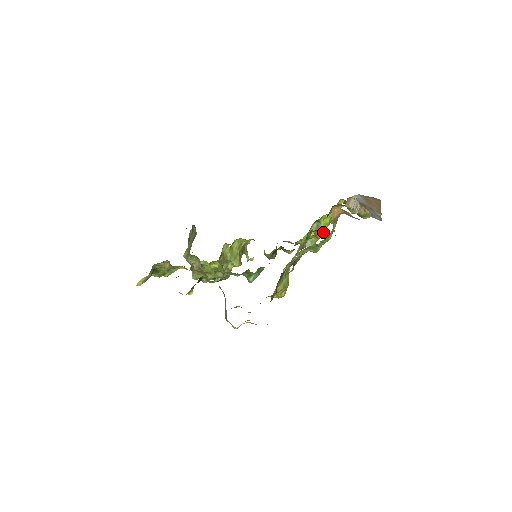
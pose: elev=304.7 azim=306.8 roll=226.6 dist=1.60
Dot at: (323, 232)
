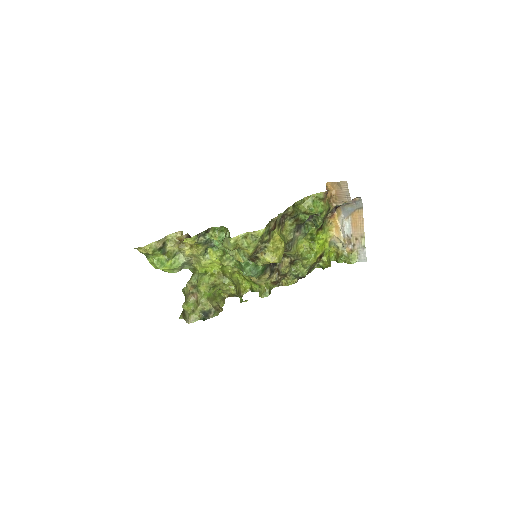
Dot at: (318, 217)
